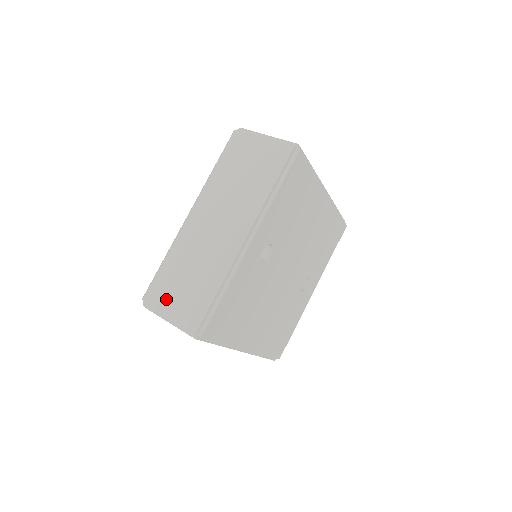
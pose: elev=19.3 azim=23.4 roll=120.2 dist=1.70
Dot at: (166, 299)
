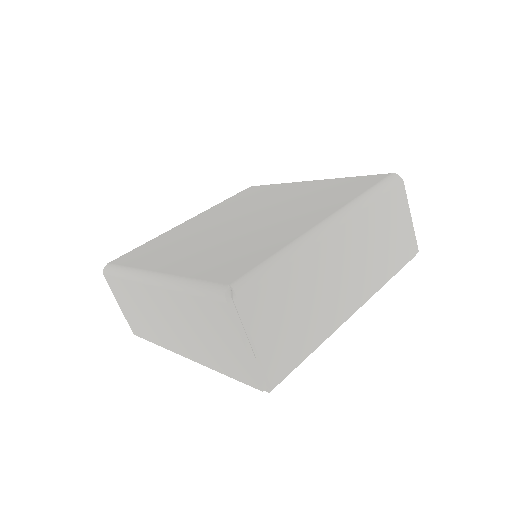
Dot at: (119, 296)
